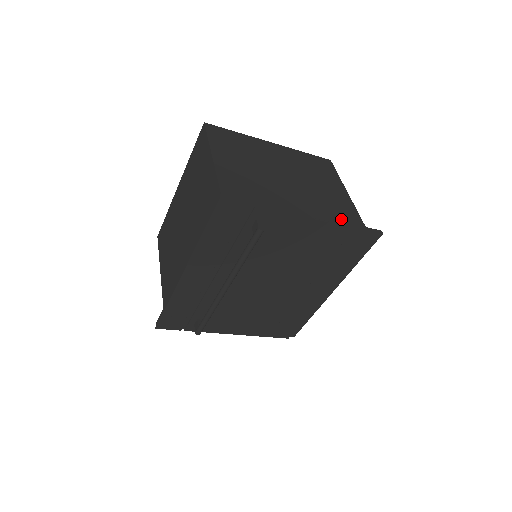
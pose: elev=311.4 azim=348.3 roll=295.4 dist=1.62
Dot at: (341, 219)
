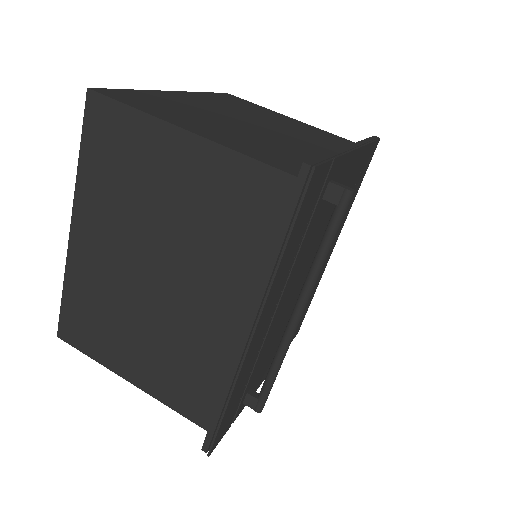
Dot at: (339, 143)
